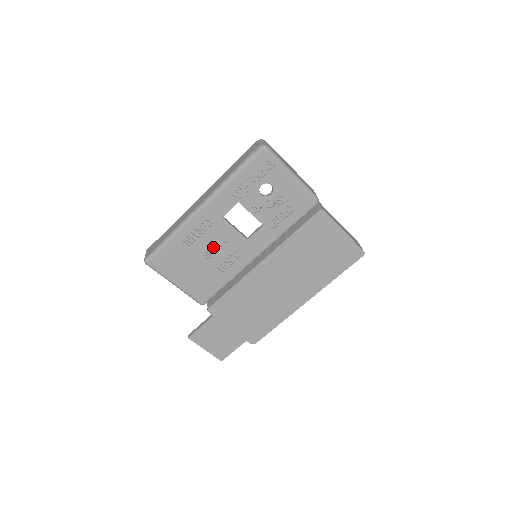
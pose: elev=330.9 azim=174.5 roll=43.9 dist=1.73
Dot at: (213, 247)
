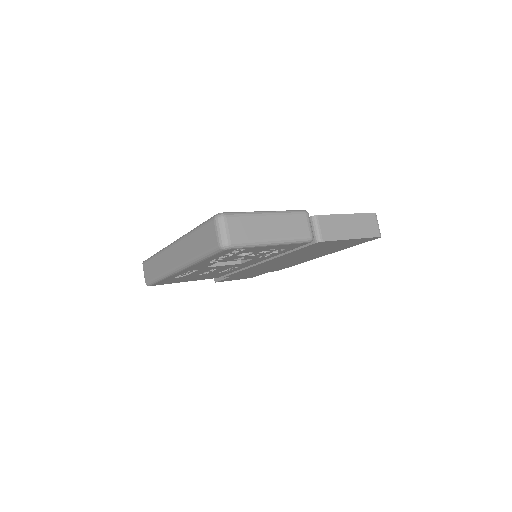
Dot at: (207, 272)
